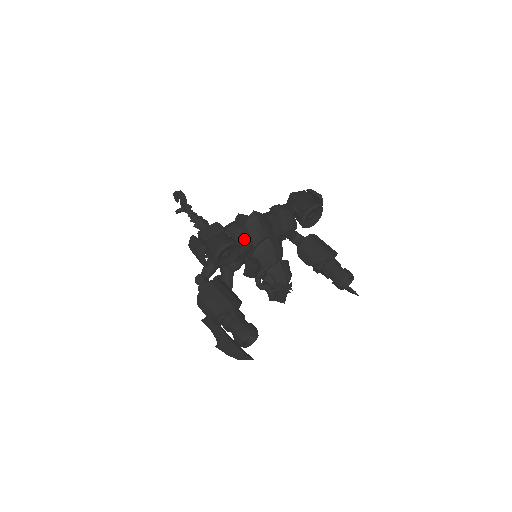
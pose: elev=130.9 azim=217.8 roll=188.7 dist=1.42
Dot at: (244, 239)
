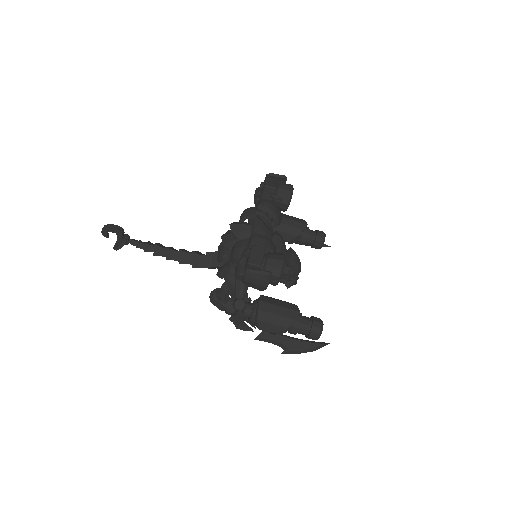
Dot at: (272, 248)
